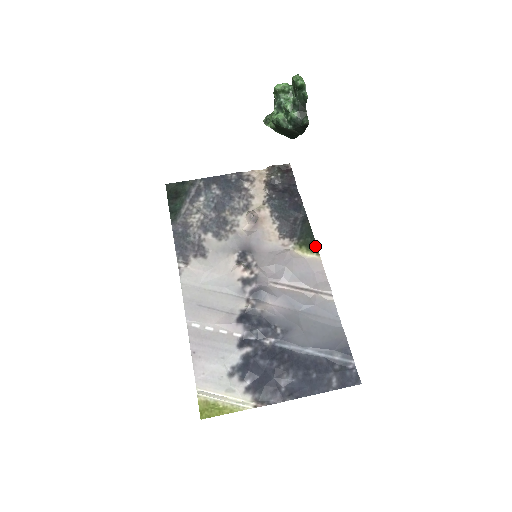
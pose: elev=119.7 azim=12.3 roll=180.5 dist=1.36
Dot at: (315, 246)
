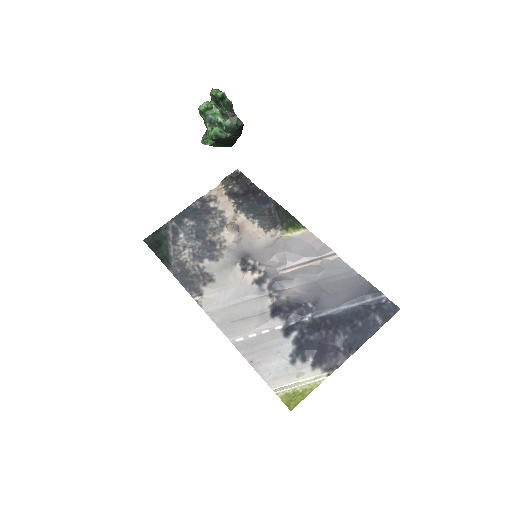
Dot at: (298, 223)
